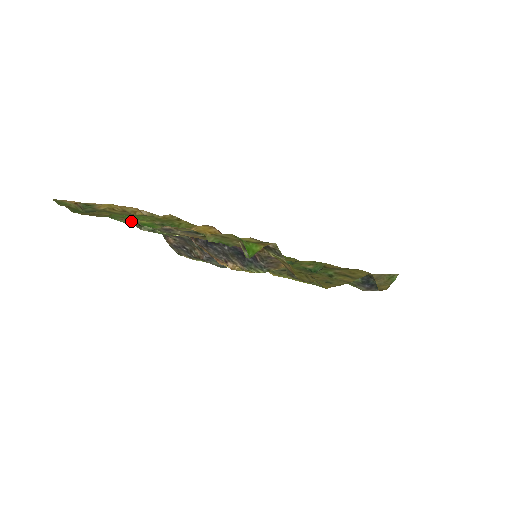
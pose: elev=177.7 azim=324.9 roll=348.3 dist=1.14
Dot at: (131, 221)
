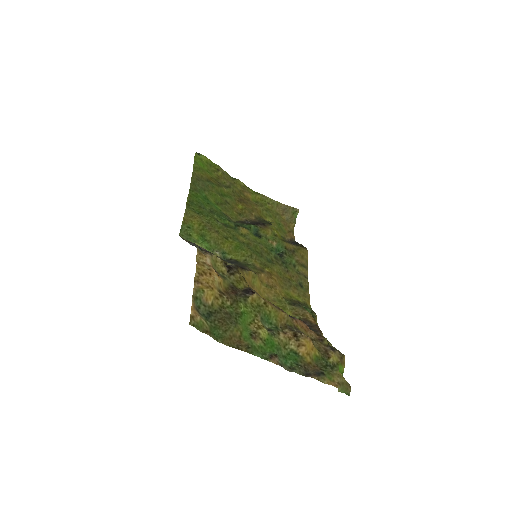
Dot at: (277, 360)
